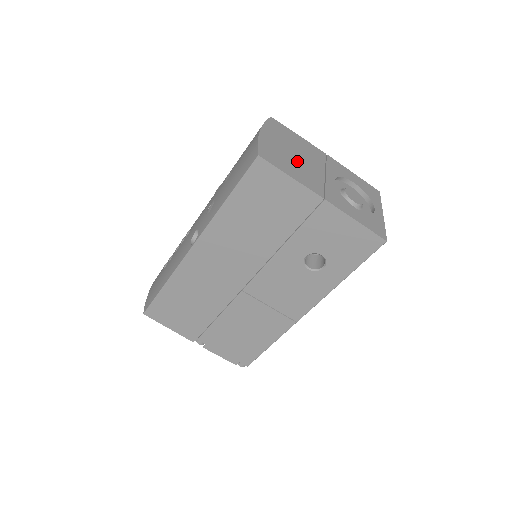
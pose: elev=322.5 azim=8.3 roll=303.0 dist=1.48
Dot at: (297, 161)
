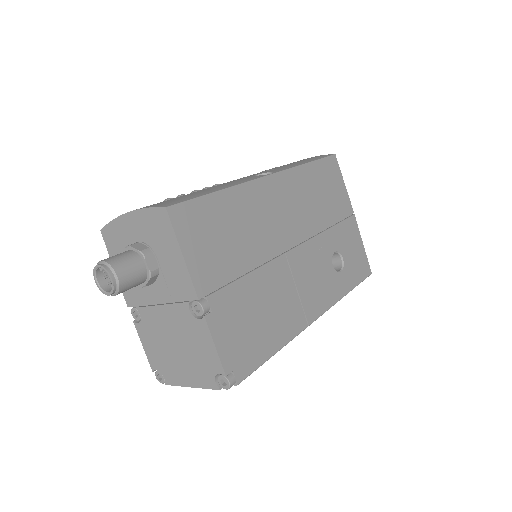
Dot at: occluded
